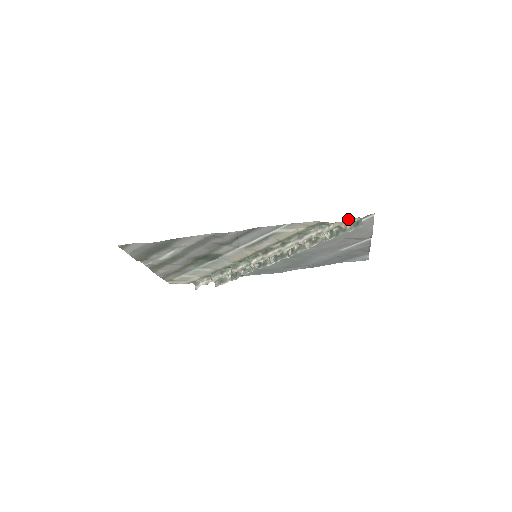
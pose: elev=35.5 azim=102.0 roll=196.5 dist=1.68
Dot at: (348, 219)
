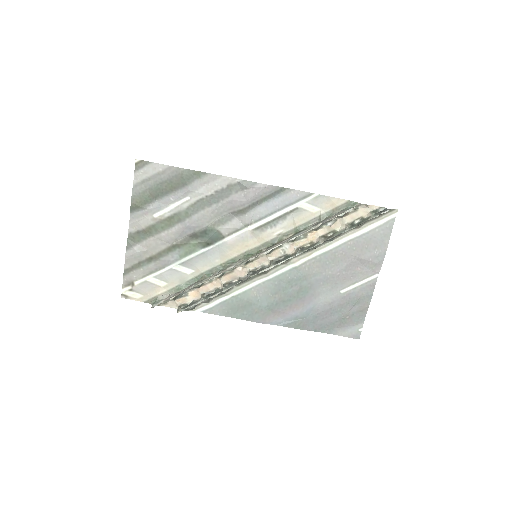
Dot at: (374, 207)
